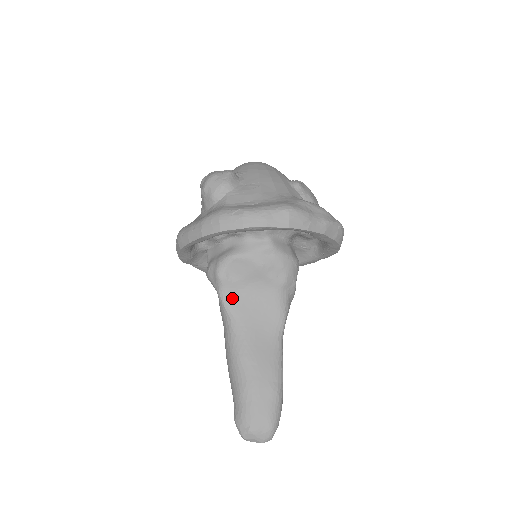
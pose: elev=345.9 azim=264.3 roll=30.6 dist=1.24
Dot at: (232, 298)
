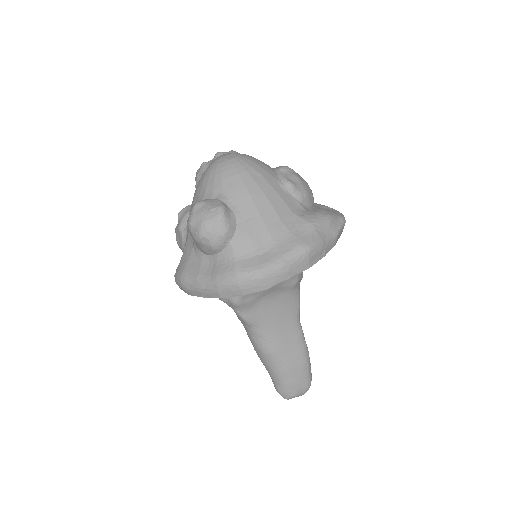
Dot at: (251, 313)
